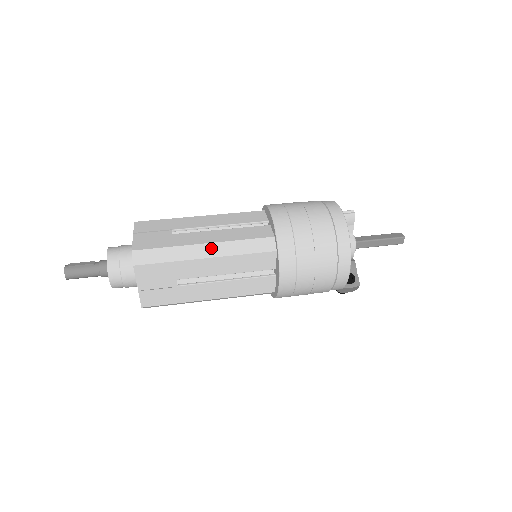
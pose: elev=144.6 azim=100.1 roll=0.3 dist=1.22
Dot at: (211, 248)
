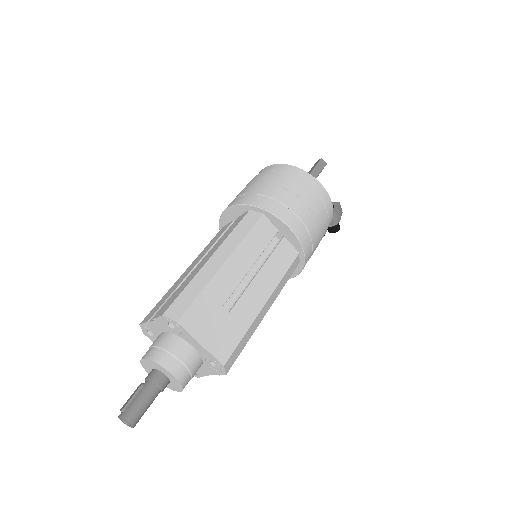
Dot at: (219, 255)
